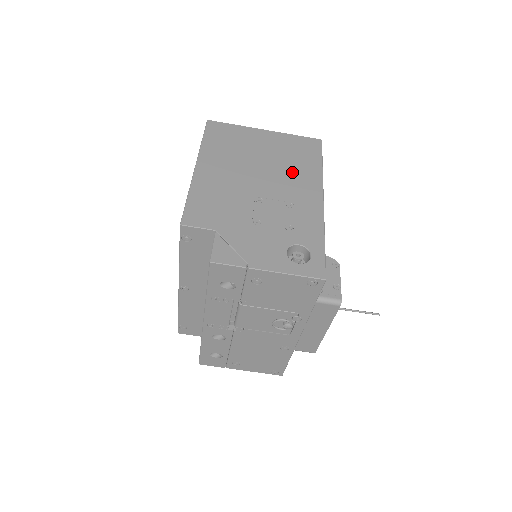
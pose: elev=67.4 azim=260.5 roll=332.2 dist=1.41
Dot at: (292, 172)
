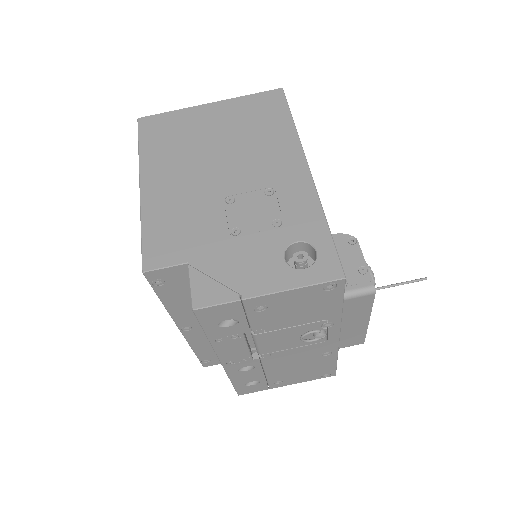
Dot at: (259, 146)
